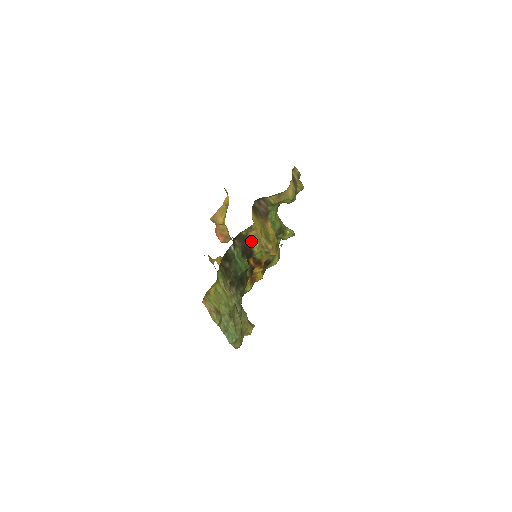
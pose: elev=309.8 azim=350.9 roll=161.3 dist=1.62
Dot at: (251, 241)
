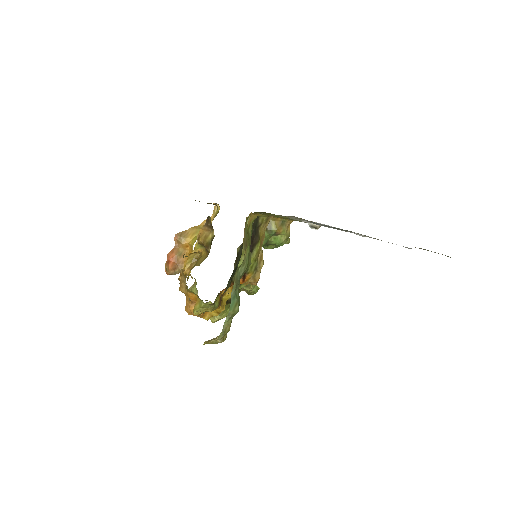
Dot at: (259, 237)
